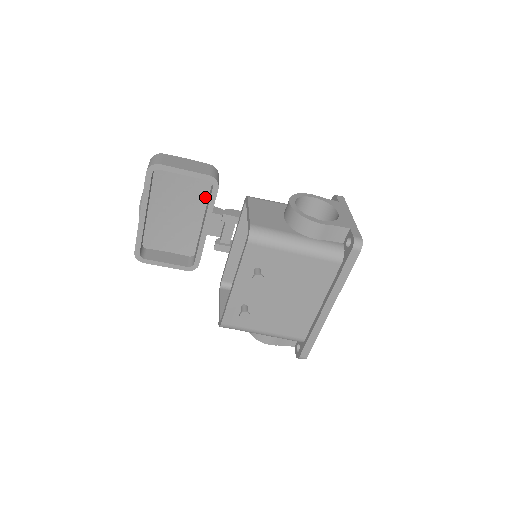
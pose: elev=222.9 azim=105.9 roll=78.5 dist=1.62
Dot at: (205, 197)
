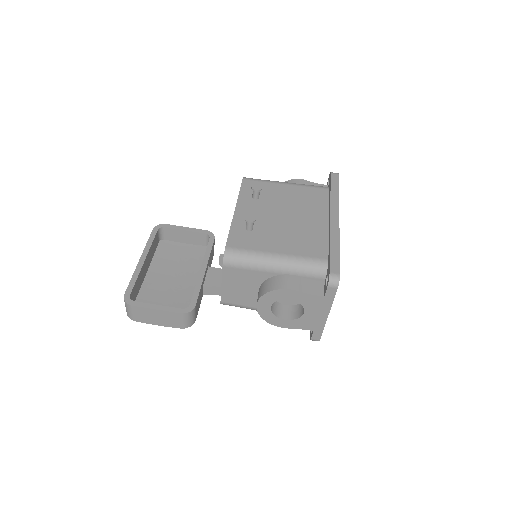
Dot at: occluded
